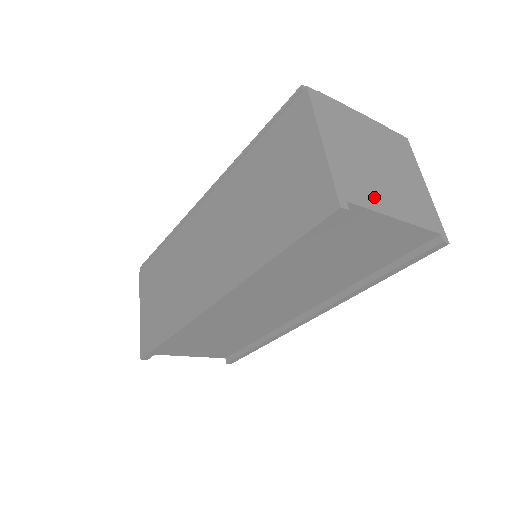
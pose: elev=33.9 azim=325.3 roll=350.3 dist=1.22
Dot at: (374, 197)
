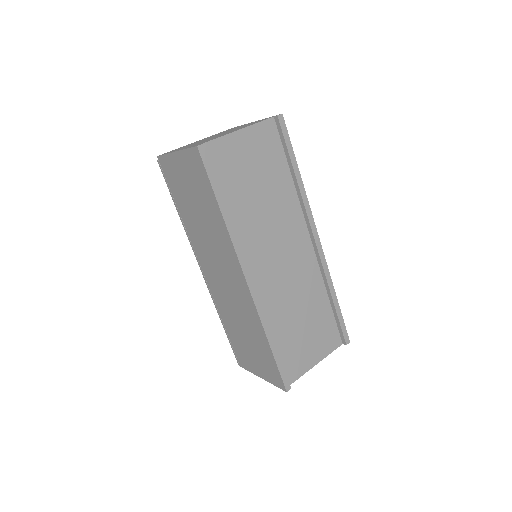
Dot at: occluded
